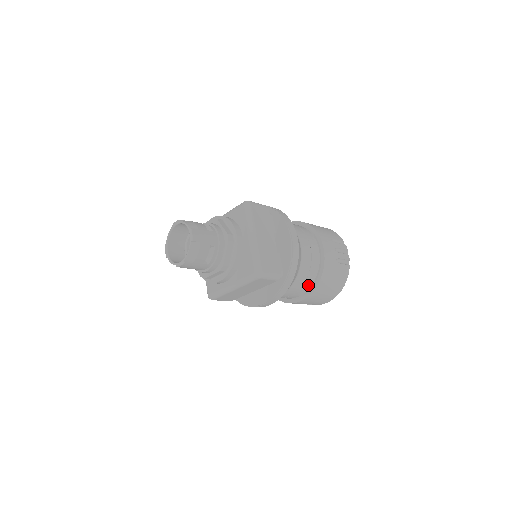
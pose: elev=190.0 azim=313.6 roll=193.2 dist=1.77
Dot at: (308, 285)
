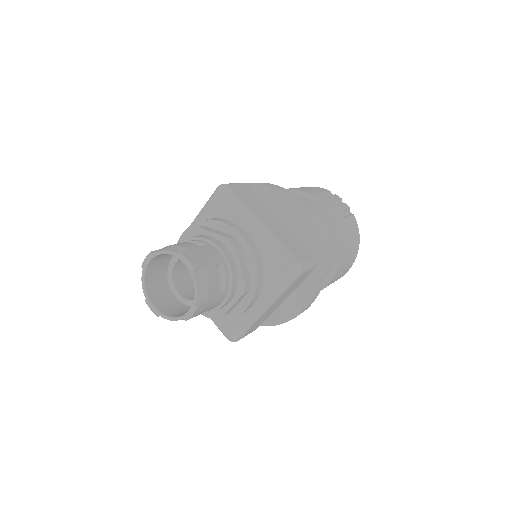
Dot at: (331, 259)
